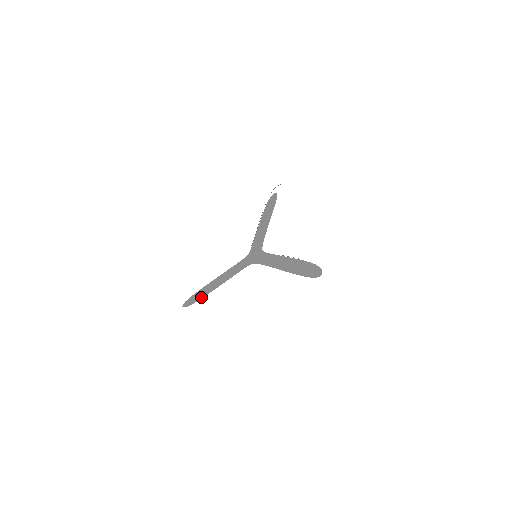
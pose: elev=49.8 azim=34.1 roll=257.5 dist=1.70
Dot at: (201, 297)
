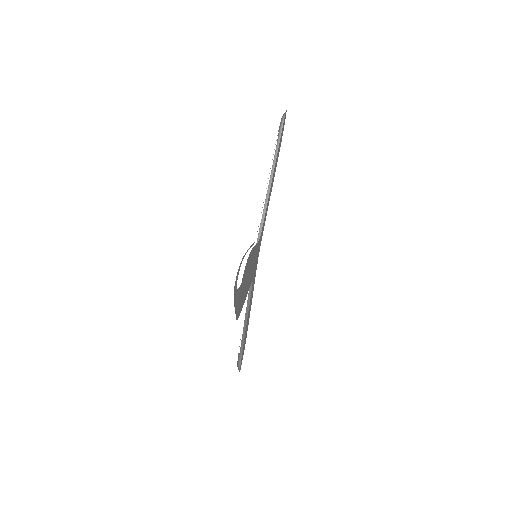
Dot at: occluded
